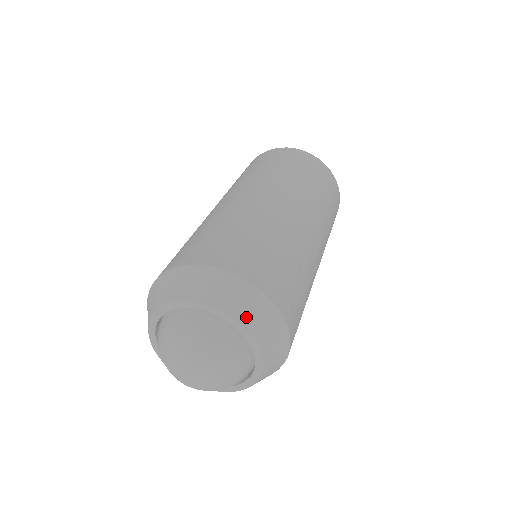
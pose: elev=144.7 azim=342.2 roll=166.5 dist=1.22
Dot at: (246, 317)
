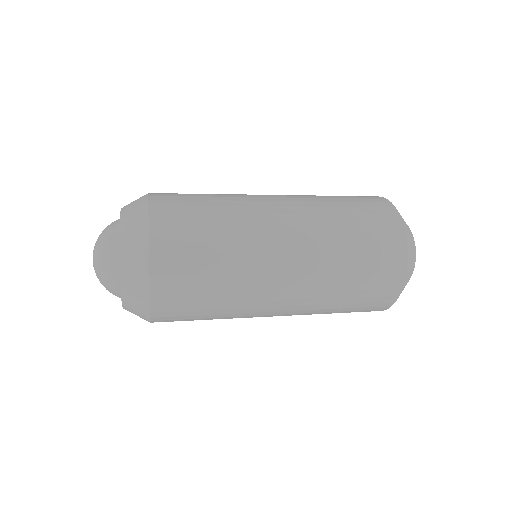
Dot at: occluded
